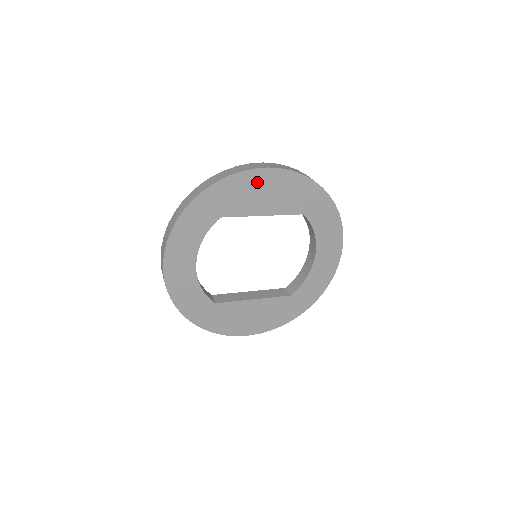
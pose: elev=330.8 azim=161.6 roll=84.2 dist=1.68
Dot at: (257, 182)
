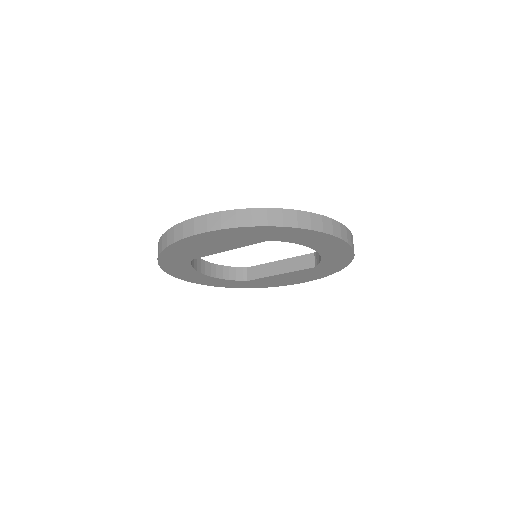
Dot at: (196, 242)
